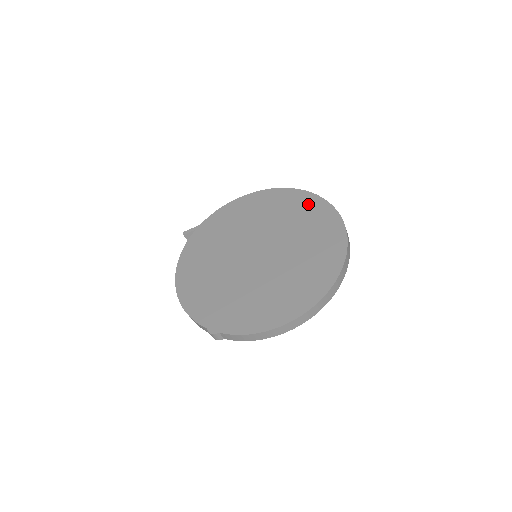
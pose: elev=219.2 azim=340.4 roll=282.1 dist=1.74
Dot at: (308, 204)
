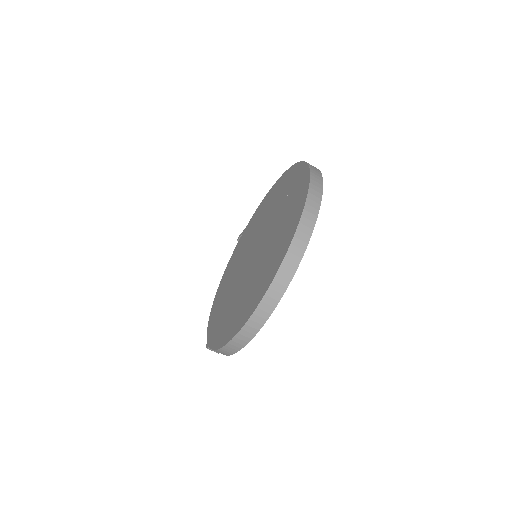
Dot at: (298, 180)
